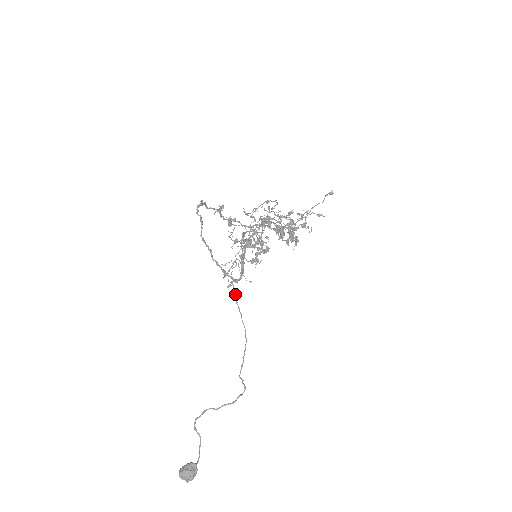
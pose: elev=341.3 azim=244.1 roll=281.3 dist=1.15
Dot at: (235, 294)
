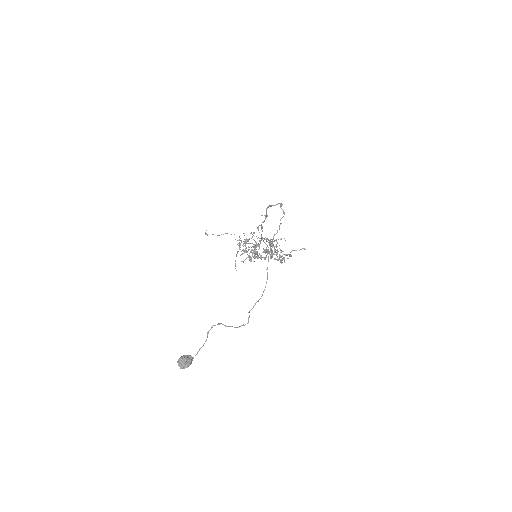
Dot at: occluded
